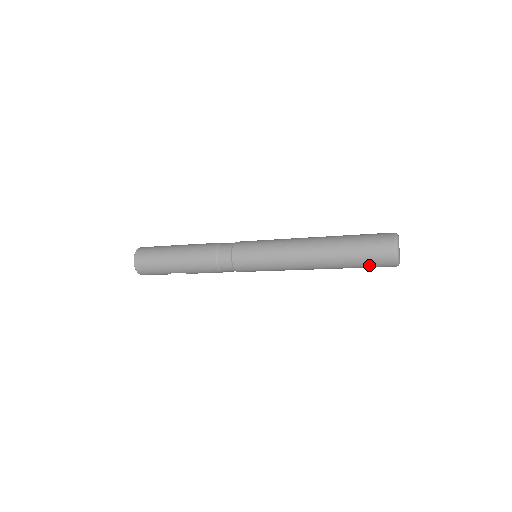
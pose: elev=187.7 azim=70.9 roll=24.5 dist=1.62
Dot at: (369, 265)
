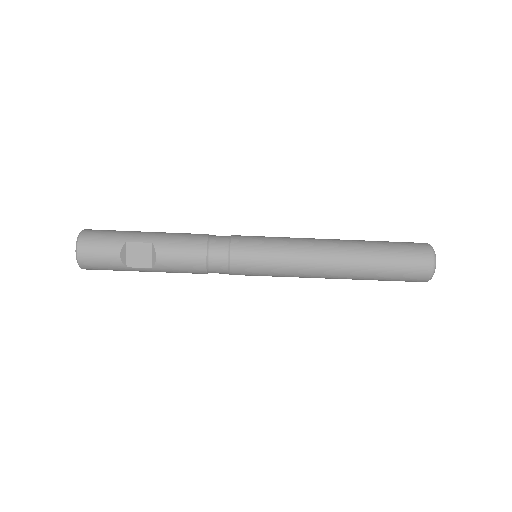
Dot at: (402, 250)
